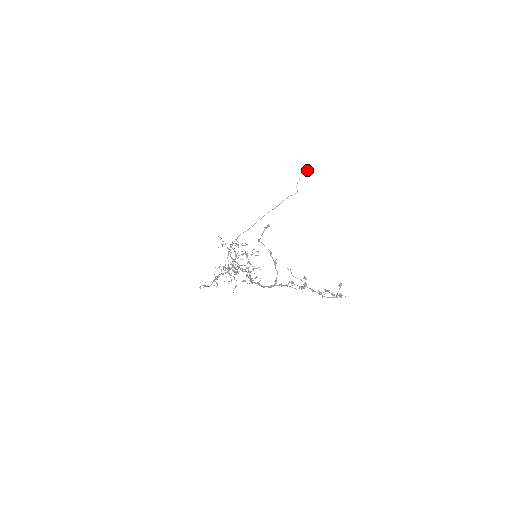
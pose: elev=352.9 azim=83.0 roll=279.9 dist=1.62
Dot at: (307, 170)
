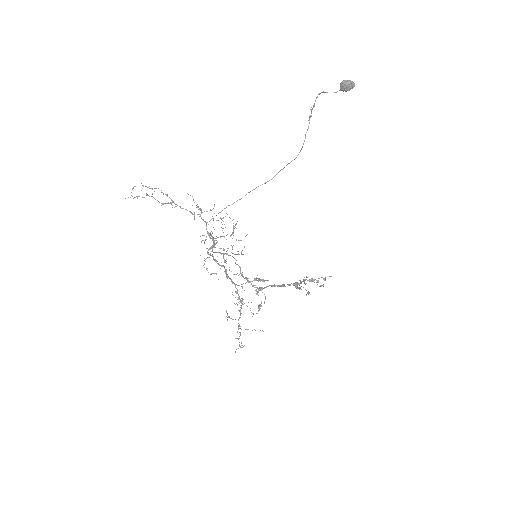
Dot at: (347, 90)
